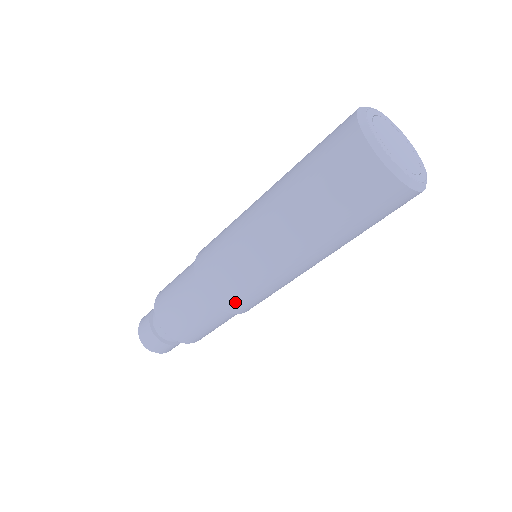
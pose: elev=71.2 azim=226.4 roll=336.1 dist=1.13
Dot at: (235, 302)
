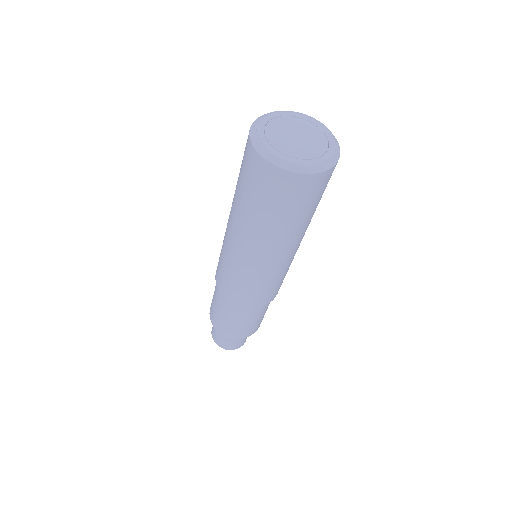
Dot at: (257, 299)
